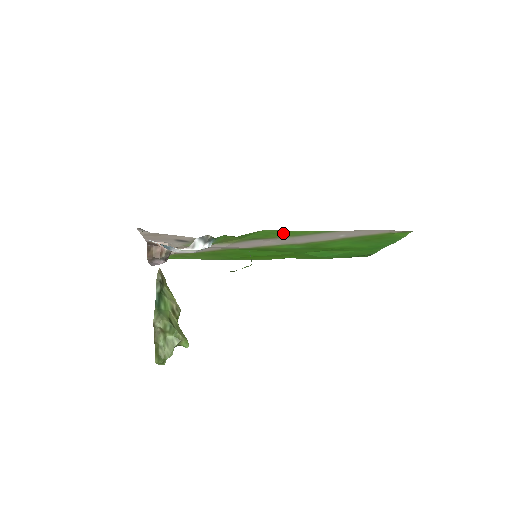
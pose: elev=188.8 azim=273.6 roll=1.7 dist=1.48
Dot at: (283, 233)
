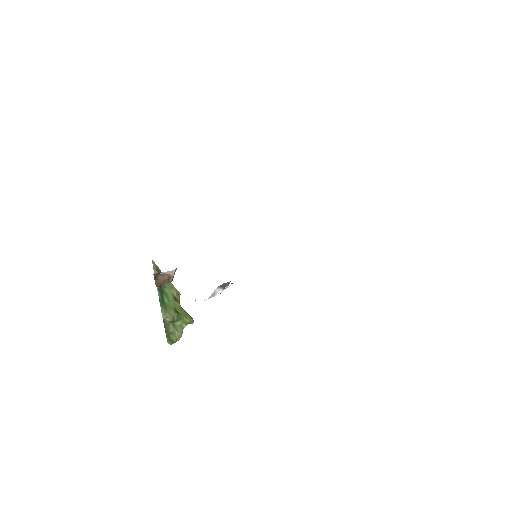
Dot at: occluded
